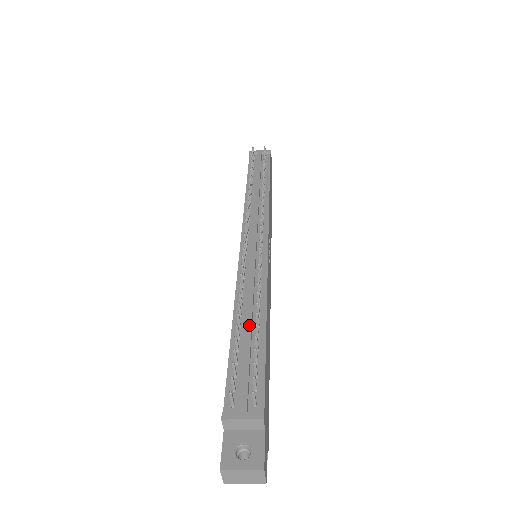
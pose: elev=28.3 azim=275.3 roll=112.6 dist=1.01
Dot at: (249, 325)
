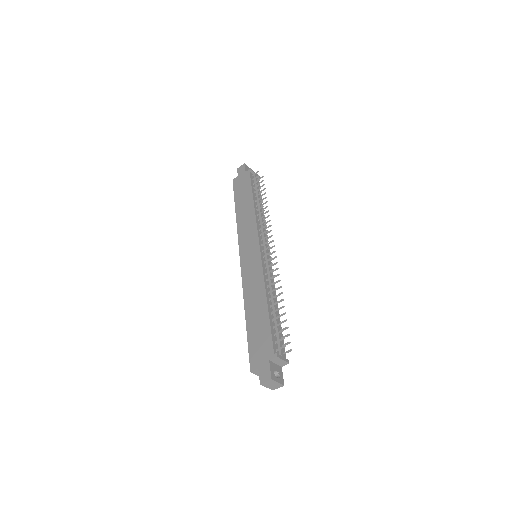
Dot at: occluded
